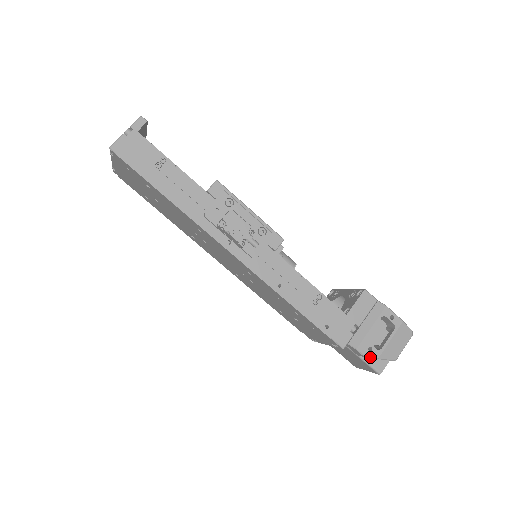
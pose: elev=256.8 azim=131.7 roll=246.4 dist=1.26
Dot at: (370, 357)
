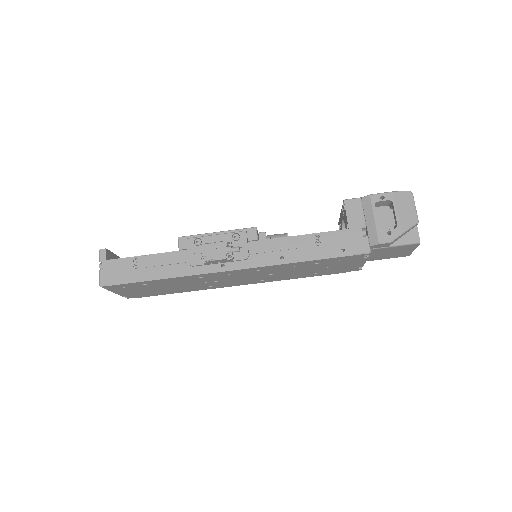
Dot at: (395, 239)
